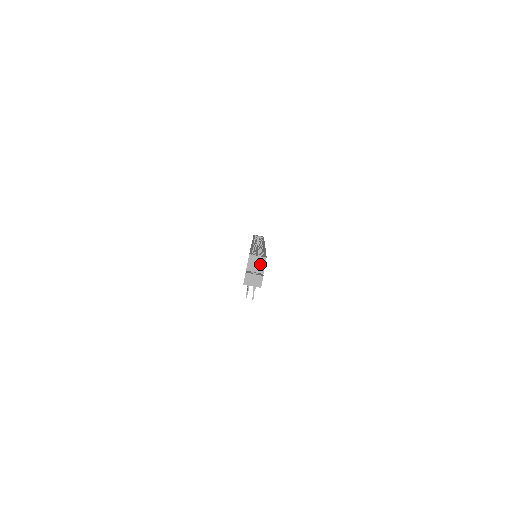
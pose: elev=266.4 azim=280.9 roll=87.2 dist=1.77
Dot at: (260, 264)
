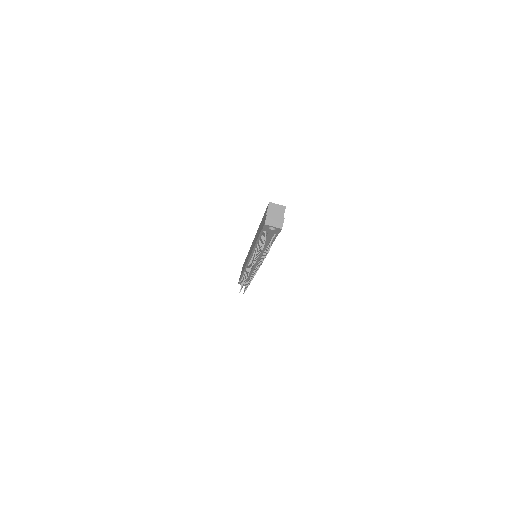
Dot at: (279, 212)
